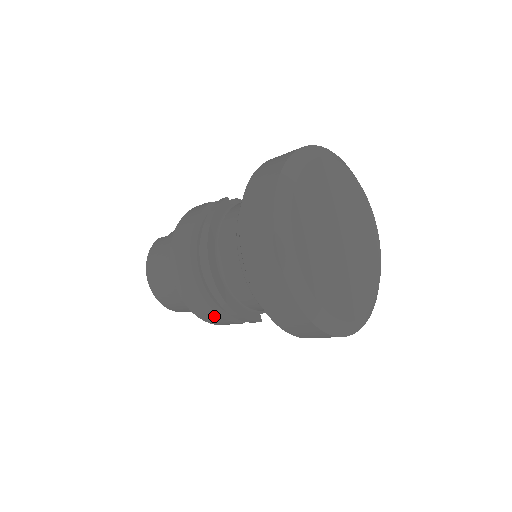
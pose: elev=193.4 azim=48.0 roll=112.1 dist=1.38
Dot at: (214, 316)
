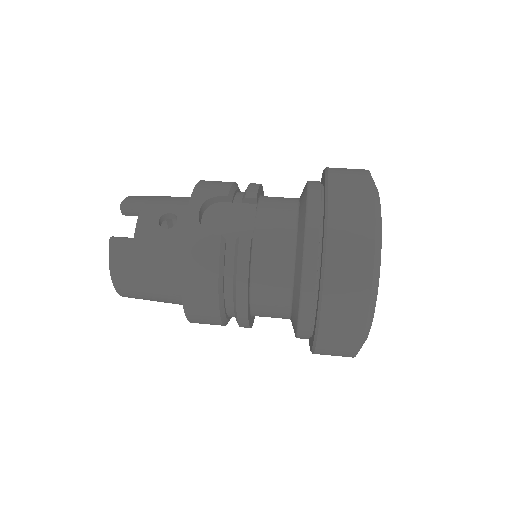
Dot at: occluded
